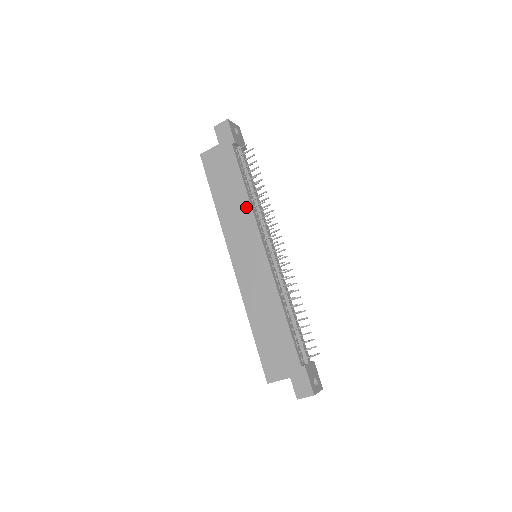
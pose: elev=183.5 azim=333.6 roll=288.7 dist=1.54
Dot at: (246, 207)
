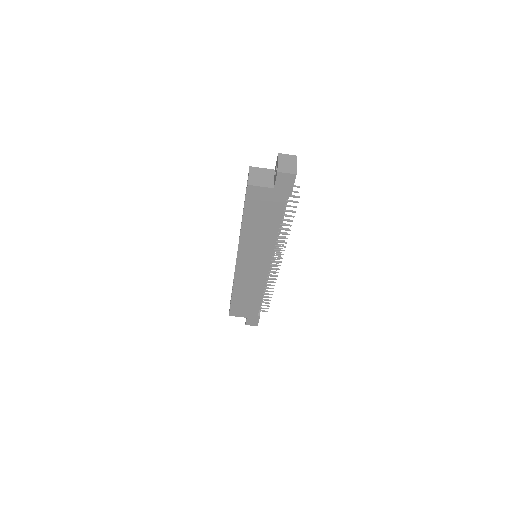
Dot at: (271, 240)
